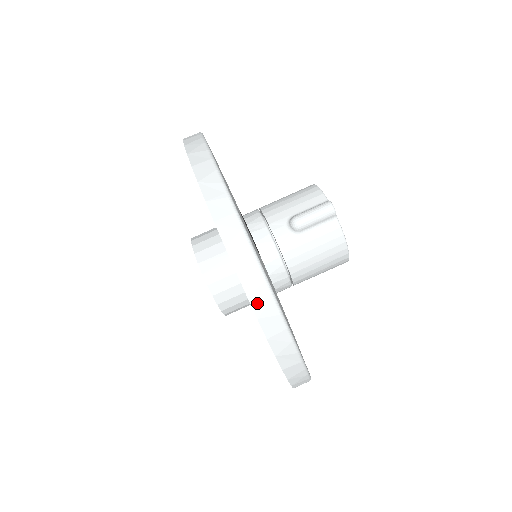
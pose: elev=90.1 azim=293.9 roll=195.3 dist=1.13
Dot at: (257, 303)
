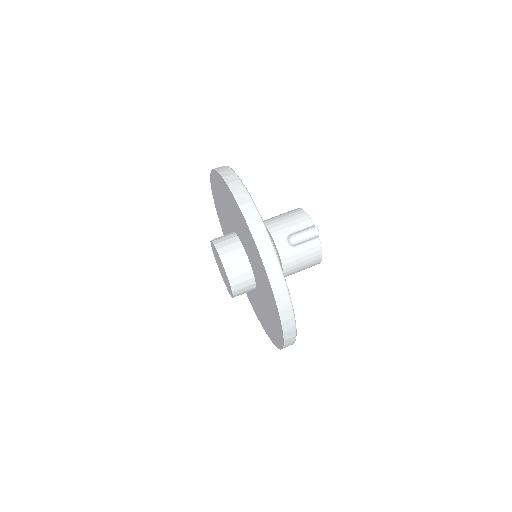
Dot at: (280, 302)
